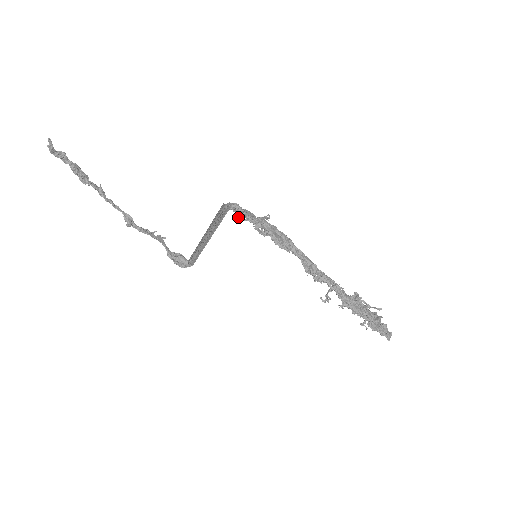
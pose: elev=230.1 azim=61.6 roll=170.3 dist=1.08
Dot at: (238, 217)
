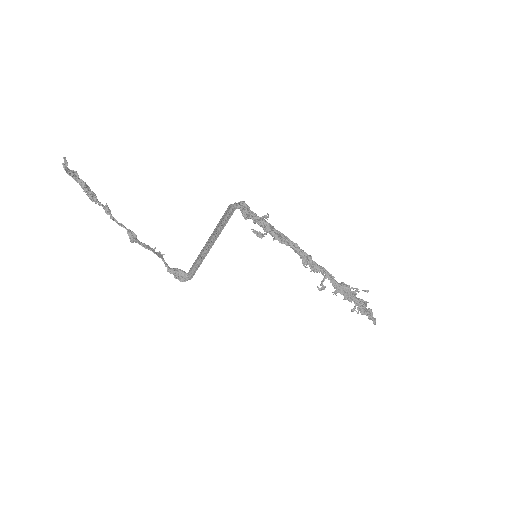
Dot at: (244, 215)
